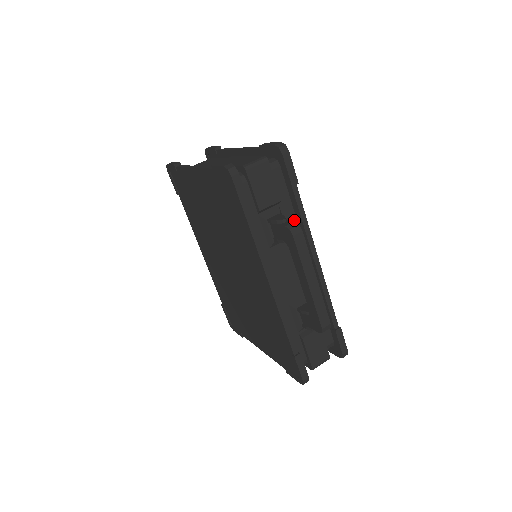
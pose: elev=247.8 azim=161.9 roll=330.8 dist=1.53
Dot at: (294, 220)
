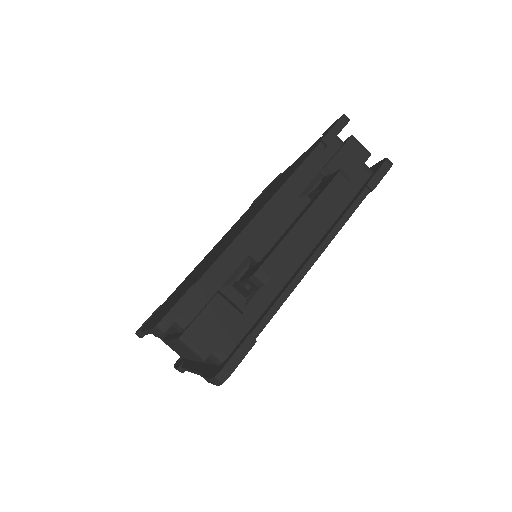
Dot at: (336, 215)
